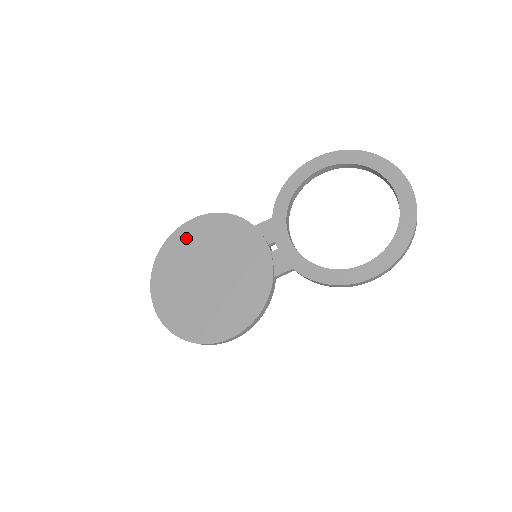
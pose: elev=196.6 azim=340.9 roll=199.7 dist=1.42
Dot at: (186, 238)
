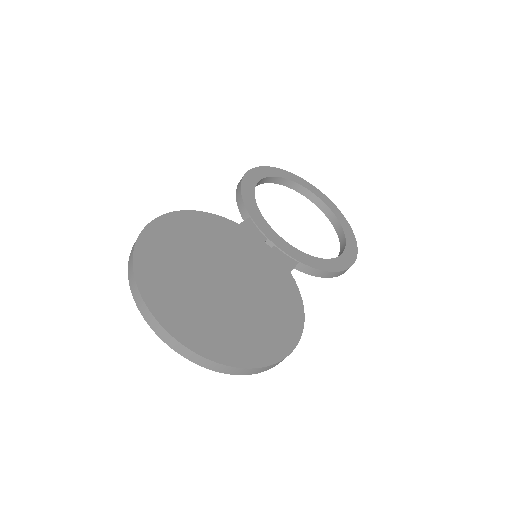
Dot at: (166, 239)
